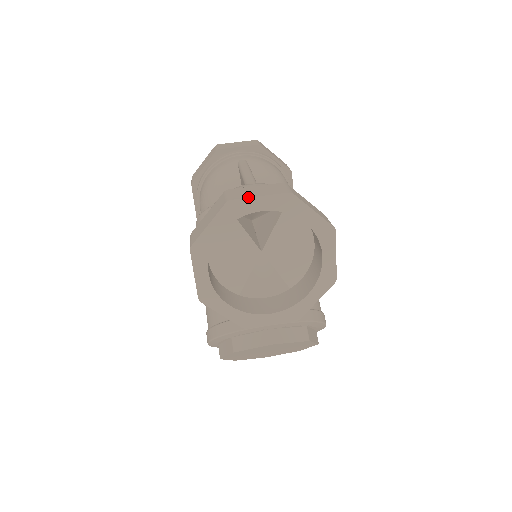
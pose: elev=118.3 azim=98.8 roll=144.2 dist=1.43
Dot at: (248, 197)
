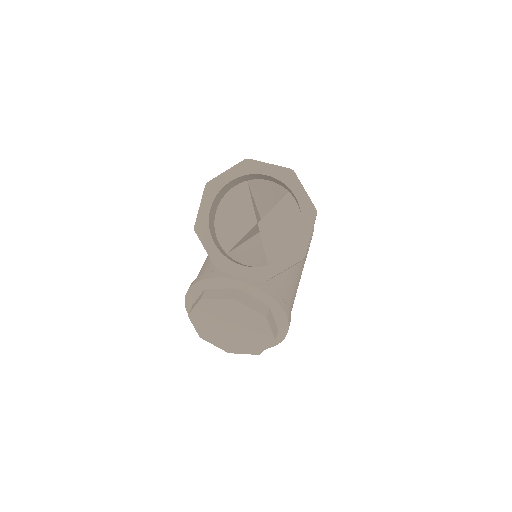
Dot at: occluded
